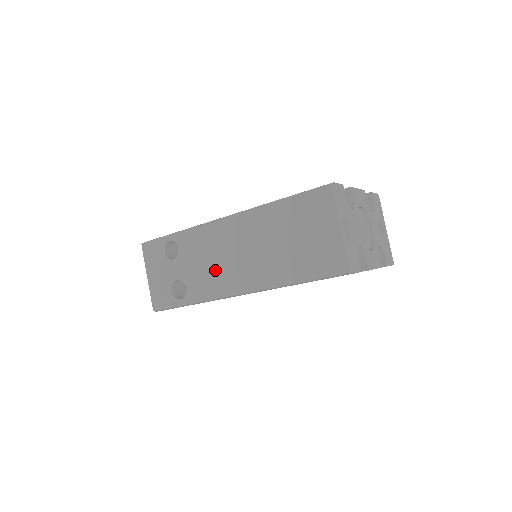
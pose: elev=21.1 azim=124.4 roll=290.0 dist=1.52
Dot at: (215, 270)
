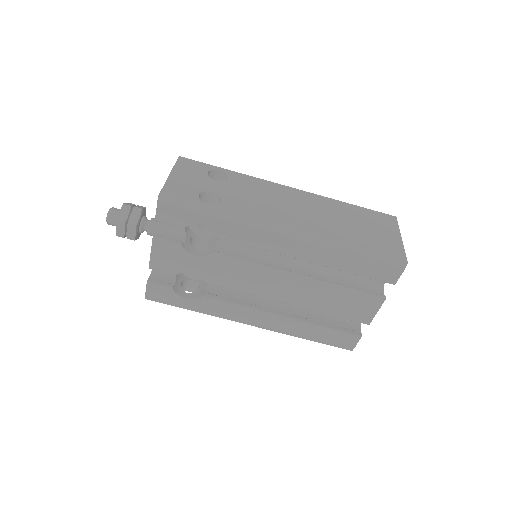
Dot at: (266, 206)
